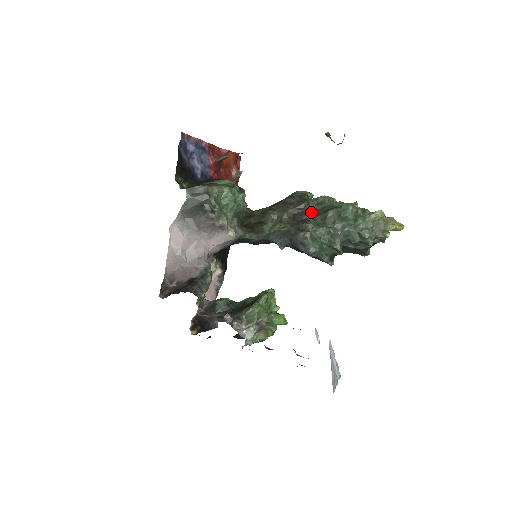
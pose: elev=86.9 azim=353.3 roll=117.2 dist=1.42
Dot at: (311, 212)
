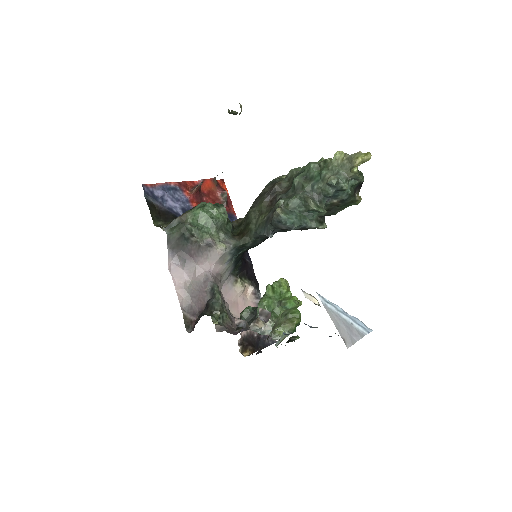
Dot at: (285, 190)
